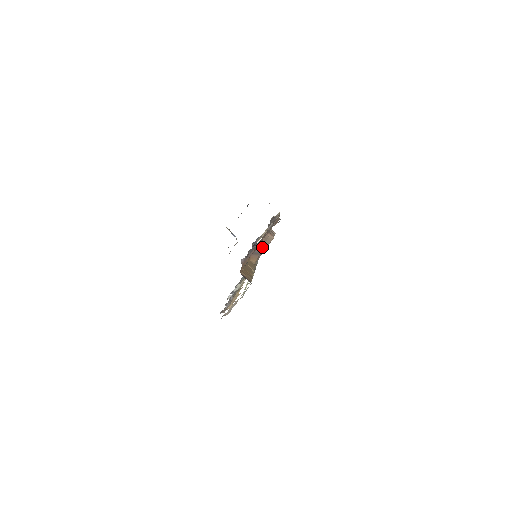
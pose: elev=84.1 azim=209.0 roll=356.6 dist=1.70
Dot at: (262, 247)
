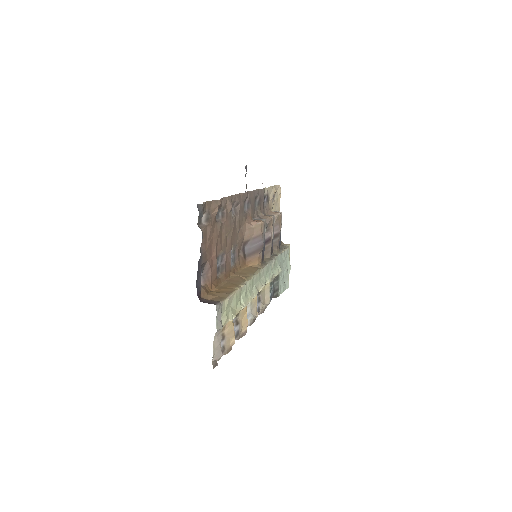
Dot at: (254, 242)
